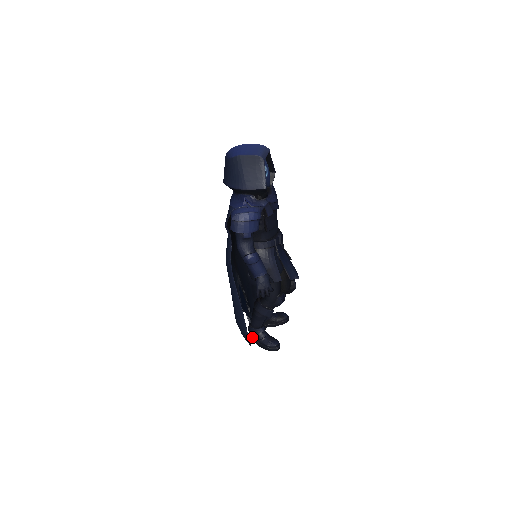
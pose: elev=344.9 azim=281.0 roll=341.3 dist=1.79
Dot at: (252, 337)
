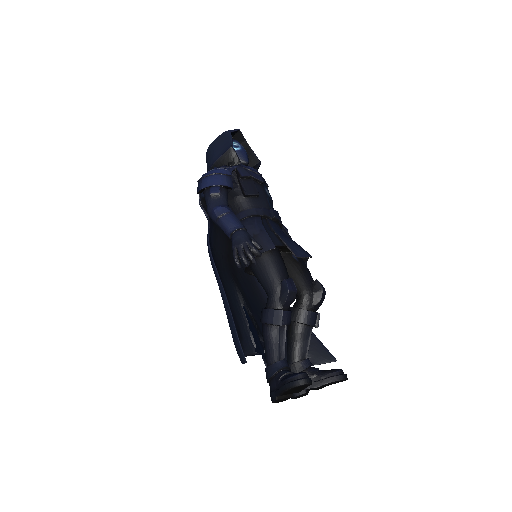
Dot at: (272, 389)
